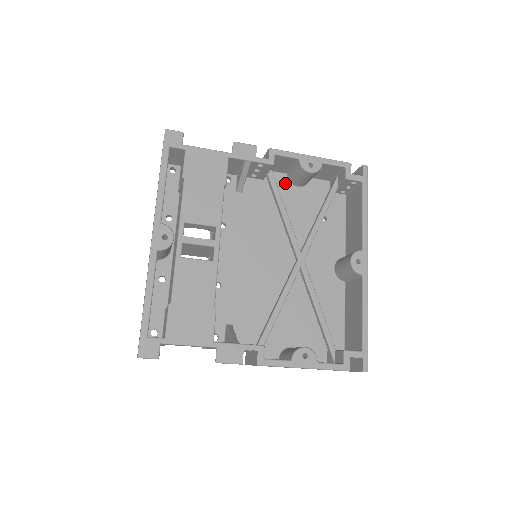
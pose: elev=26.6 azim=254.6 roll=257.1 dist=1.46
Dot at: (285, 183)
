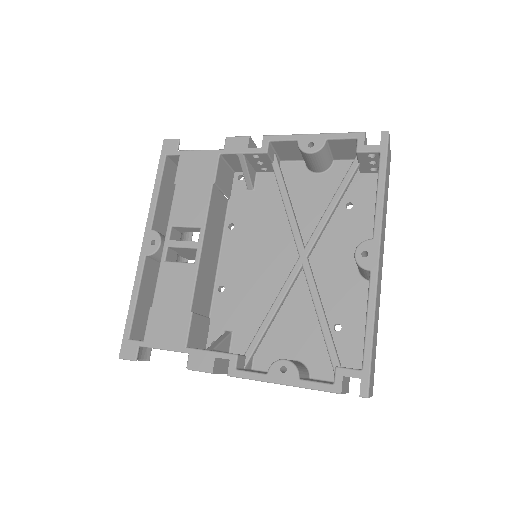
Dot at: (303, 171)
